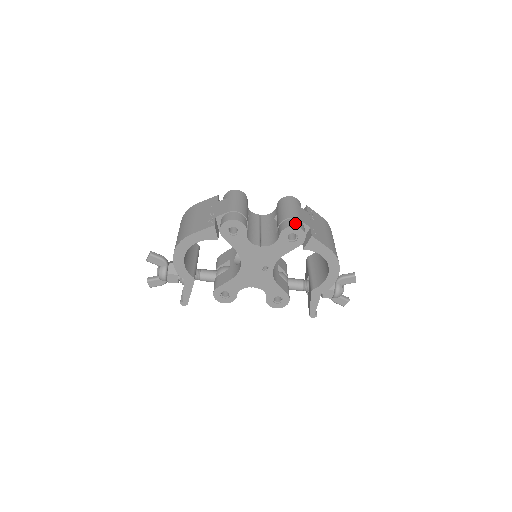
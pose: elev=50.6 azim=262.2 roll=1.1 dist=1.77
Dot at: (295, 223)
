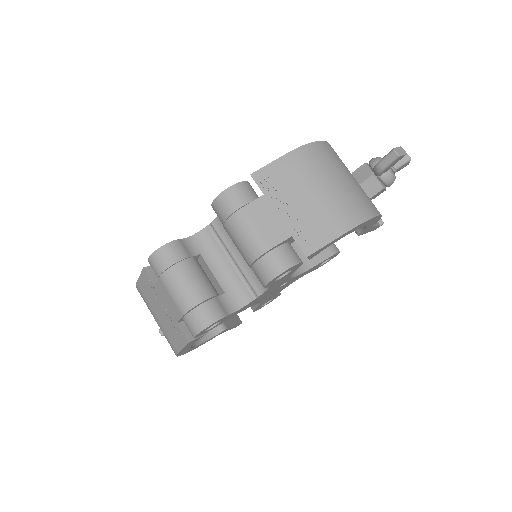
Dot at: (269, 269)
